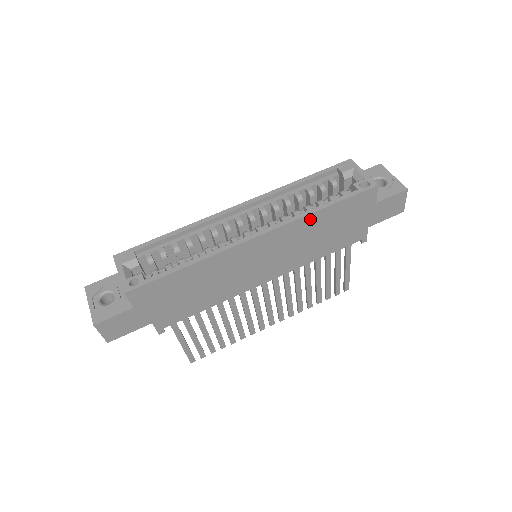
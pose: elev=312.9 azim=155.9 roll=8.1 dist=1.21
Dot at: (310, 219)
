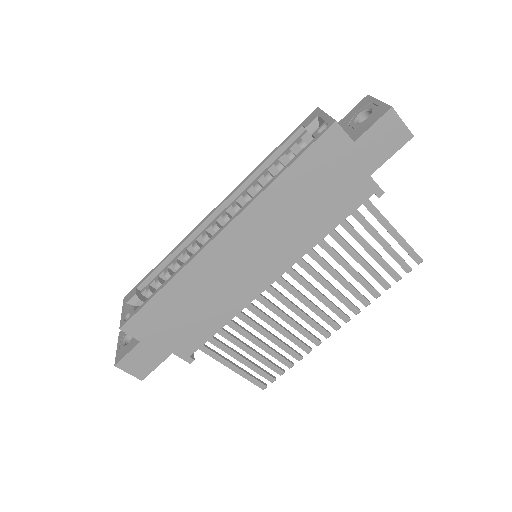
Dot at: (271, 194)
